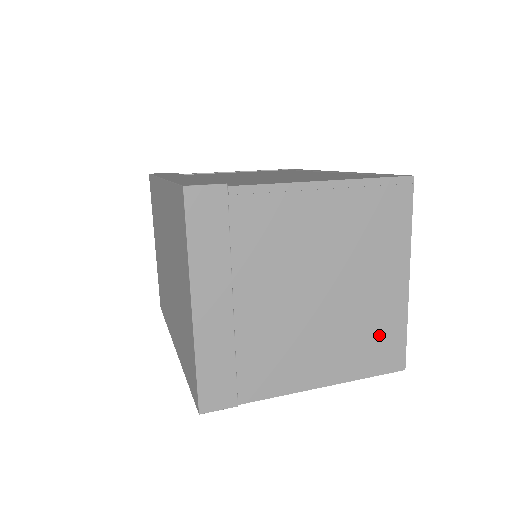
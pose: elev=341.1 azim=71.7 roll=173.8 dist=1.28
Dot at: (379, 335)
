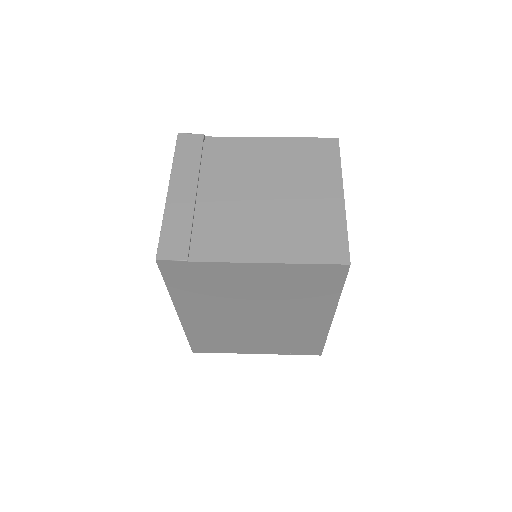
Dot at: (319, 232)
